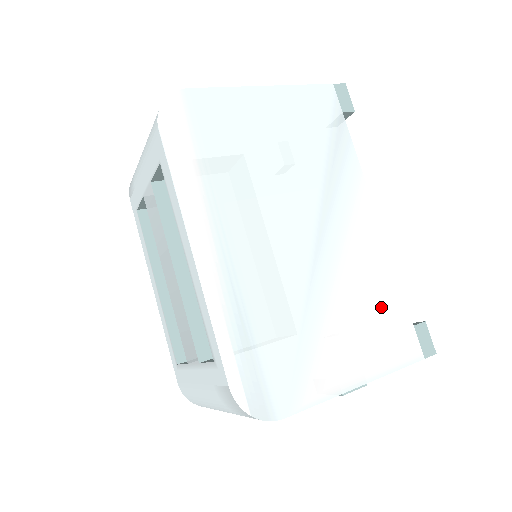
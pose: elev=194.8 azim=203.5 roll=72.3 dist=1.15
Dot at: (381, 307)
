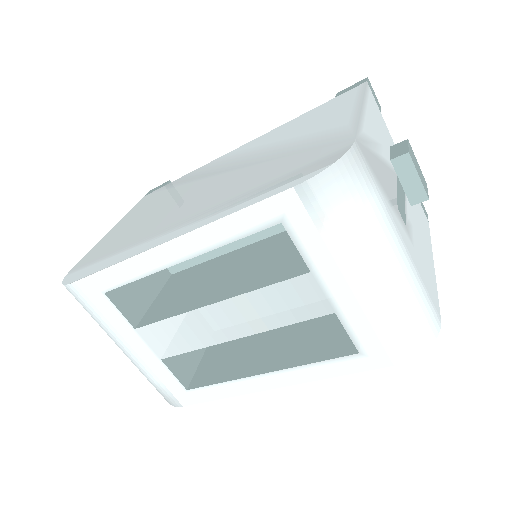
Dot at: (306, 120)
